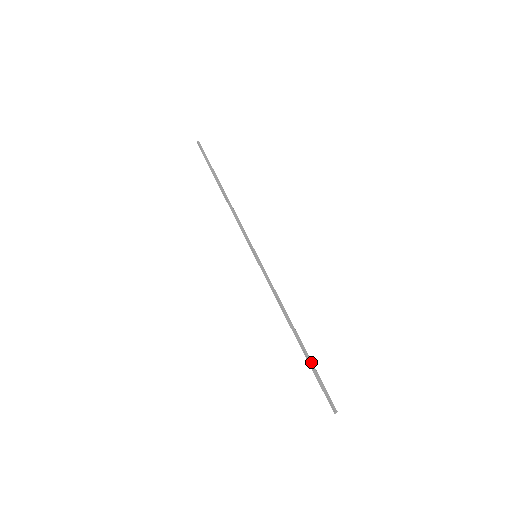
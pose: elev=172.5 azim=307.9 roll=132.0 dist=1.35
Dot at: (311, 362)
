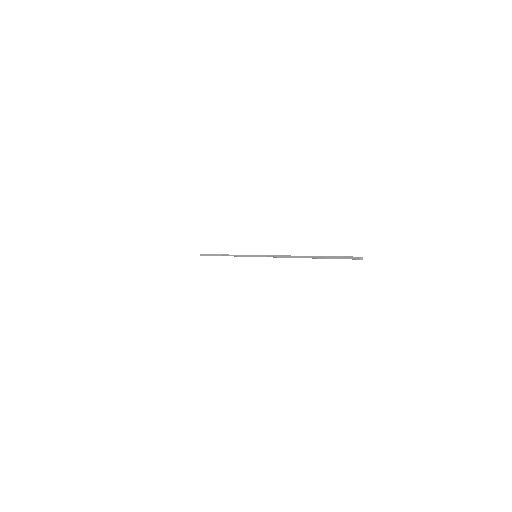
Dot at: (323, 256)
